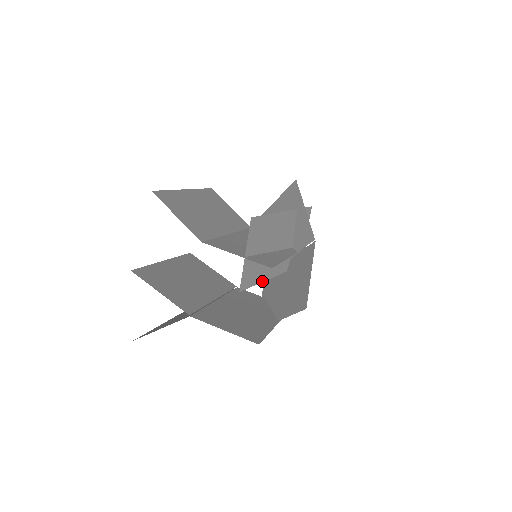
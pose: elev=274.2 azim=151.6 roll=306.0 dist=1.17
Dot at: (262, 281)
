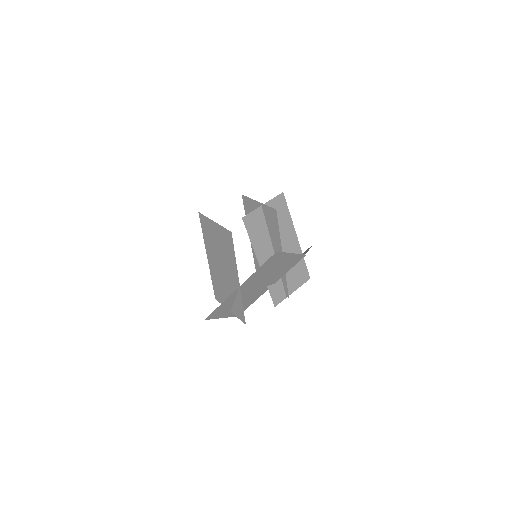
Dot at: (254, 248)
